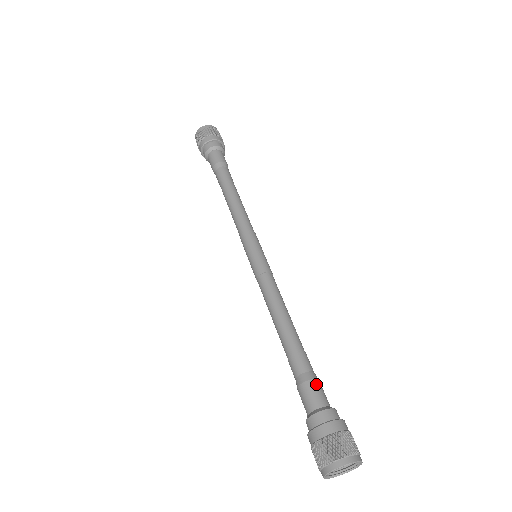
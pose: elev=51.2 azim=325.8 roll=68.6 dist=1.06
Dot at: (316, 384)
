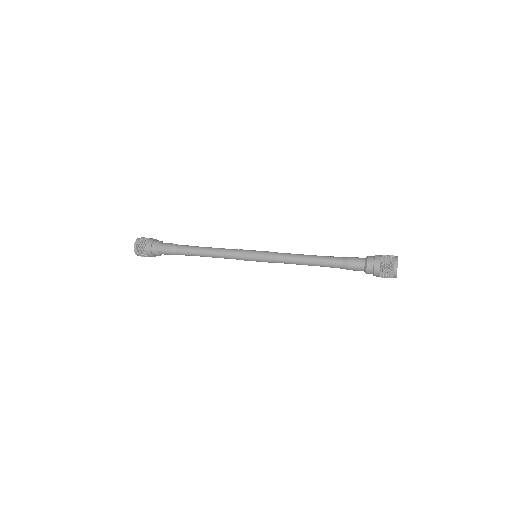
Dot at: (352, 257)
